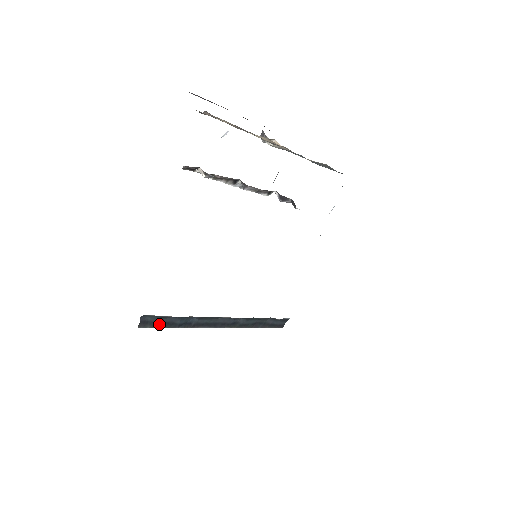
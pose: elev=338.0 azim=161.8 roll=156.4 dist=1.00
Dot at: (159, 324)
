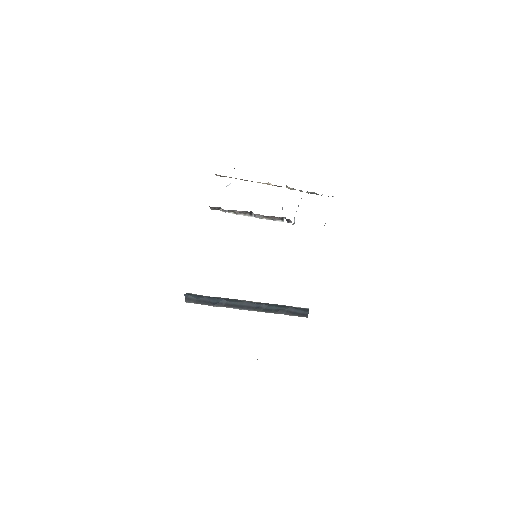
Dot at: (199, 301)
